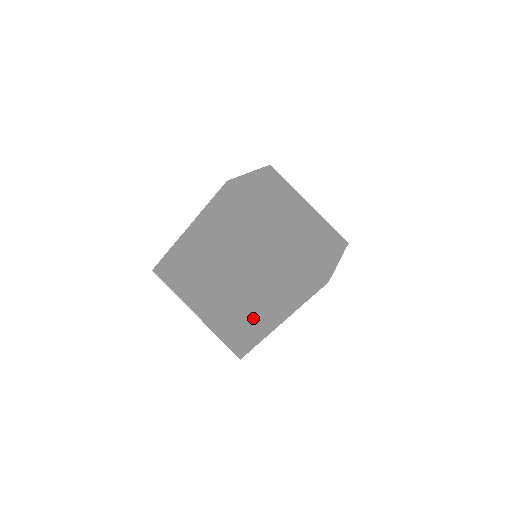
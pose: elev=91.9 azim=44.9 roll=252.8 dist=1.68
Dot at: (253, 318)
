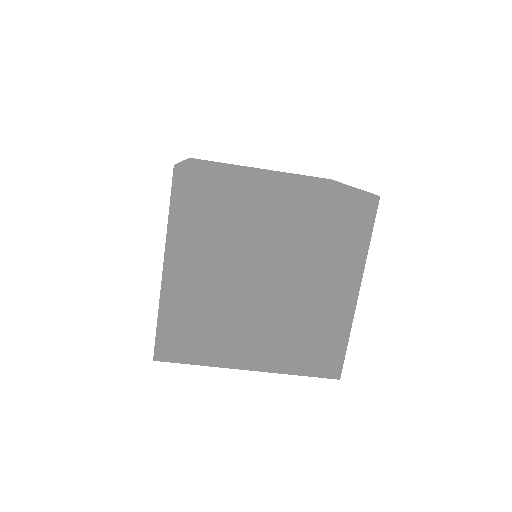
Dot at: occluded
